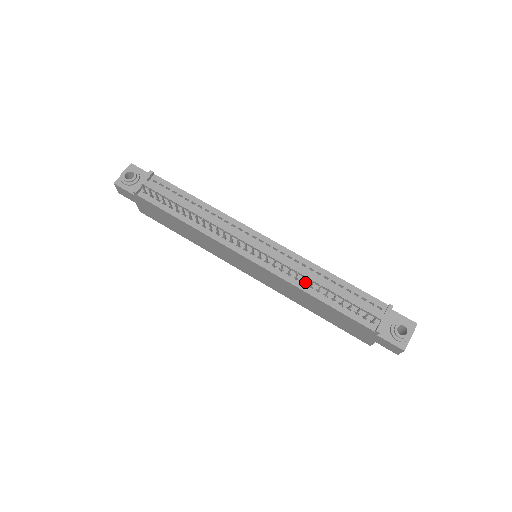
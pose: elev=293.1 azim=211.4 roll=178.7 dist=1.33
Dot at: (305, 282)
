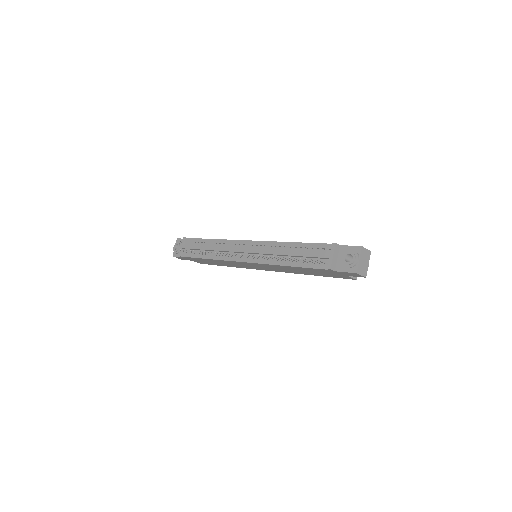
Dot at: occluded
